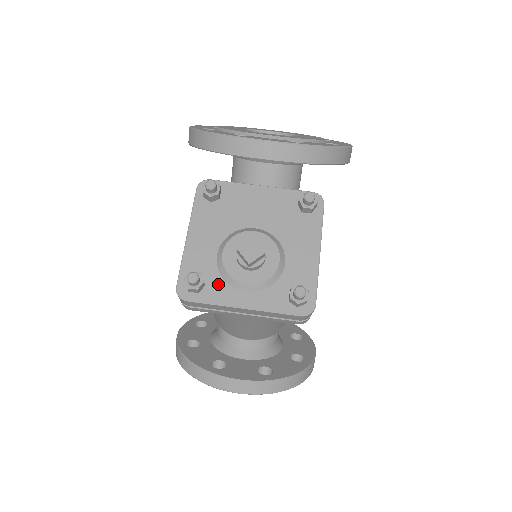
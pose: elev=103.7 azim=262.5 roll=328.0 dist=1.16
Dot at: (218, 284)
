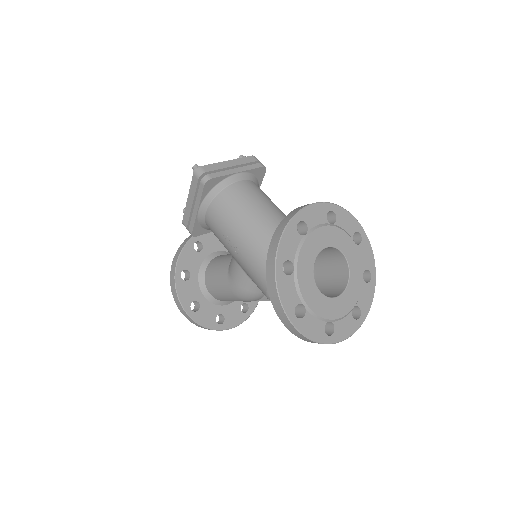
Dot at: occluded
